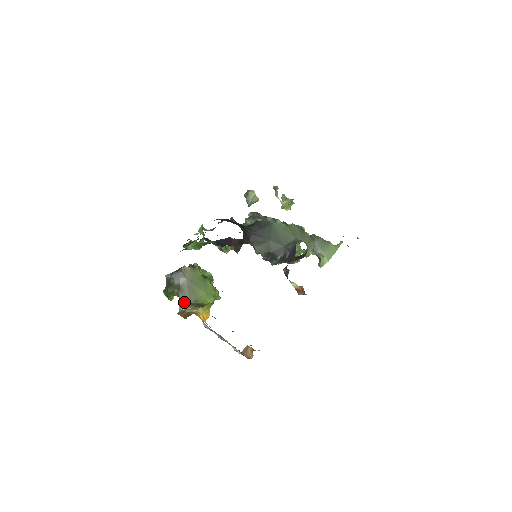
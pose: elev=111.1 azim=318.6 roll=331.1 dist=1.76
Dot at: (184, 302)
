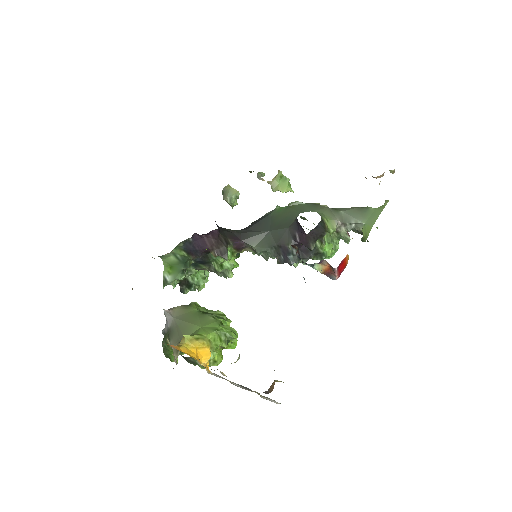
Dot at: (176, 349)
